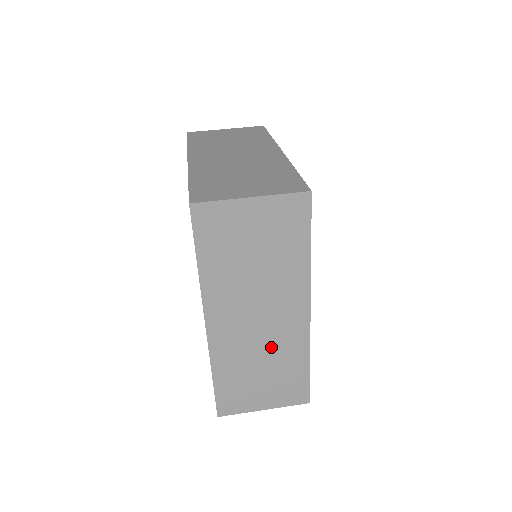
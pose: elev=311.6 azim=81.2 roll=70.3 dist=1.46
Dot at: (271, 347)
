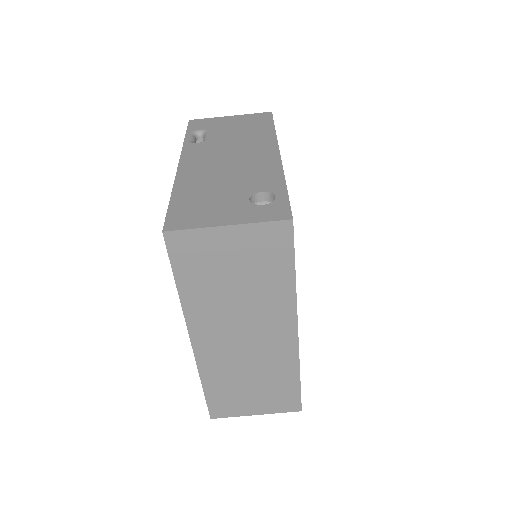
Dot at: occluded
